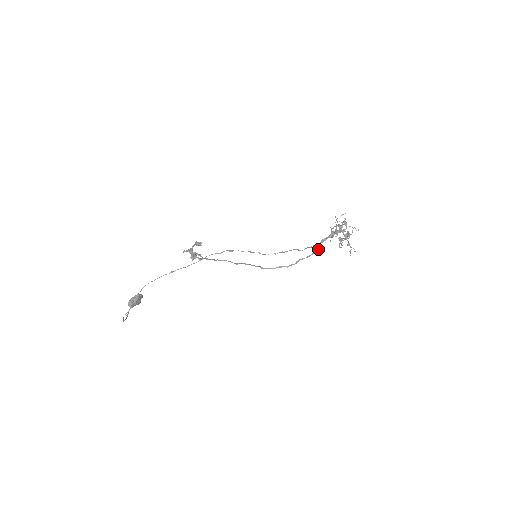
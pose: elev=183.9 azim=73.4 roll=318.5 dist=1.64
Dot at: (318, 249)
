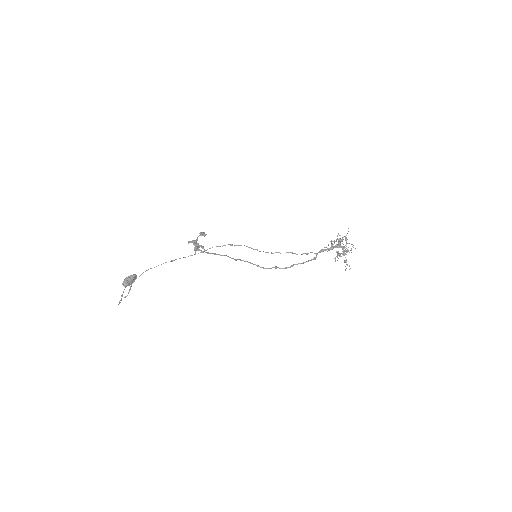
Dot at: (315, 257)
